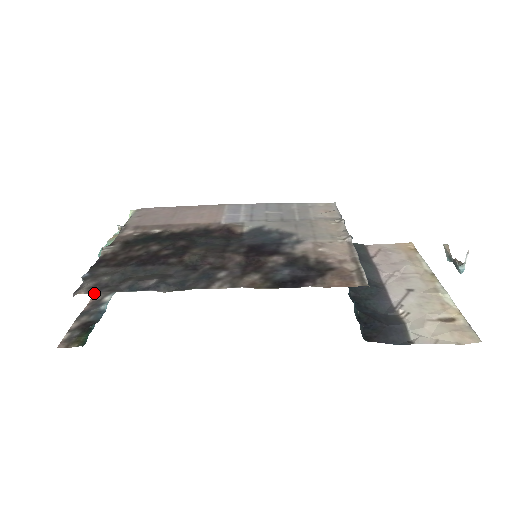
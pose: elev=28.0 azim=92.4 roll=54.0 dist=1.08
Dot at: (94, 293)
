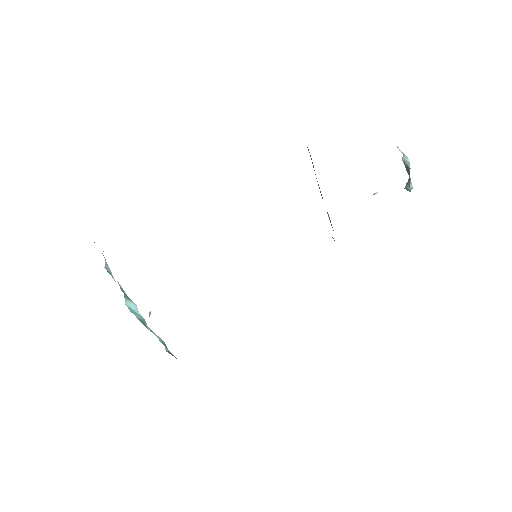
Dot at: occluded
